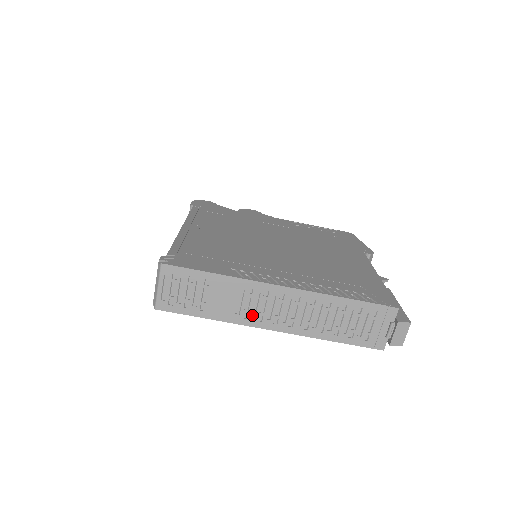
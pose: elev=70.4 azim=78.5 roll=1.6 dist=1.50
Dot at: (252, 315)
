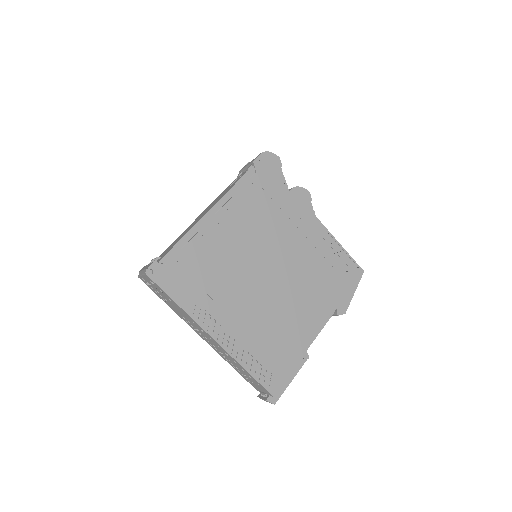
Dot at: (192, 325)
